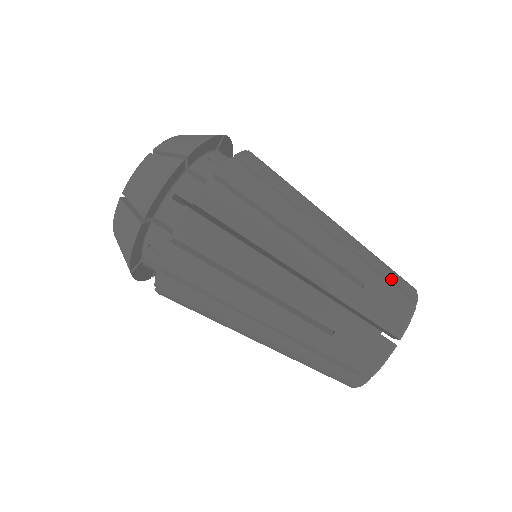
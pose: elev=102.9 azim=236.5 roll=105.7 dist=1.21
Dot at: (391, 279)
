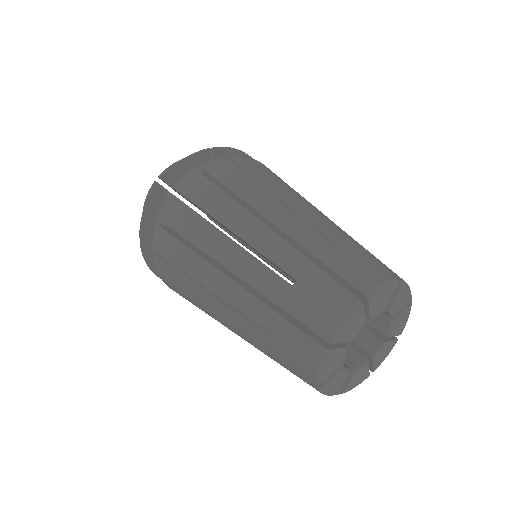
Dot at: (375, 258)
